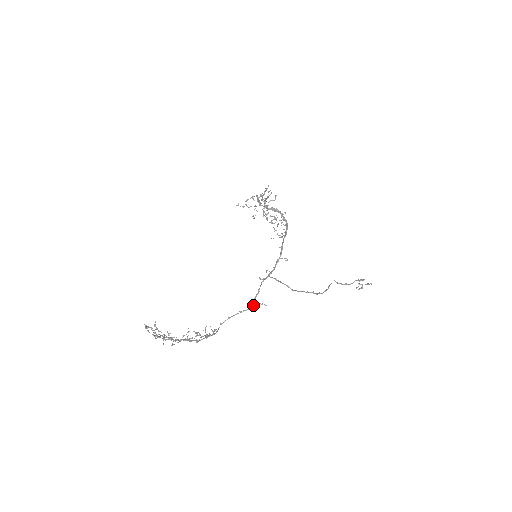
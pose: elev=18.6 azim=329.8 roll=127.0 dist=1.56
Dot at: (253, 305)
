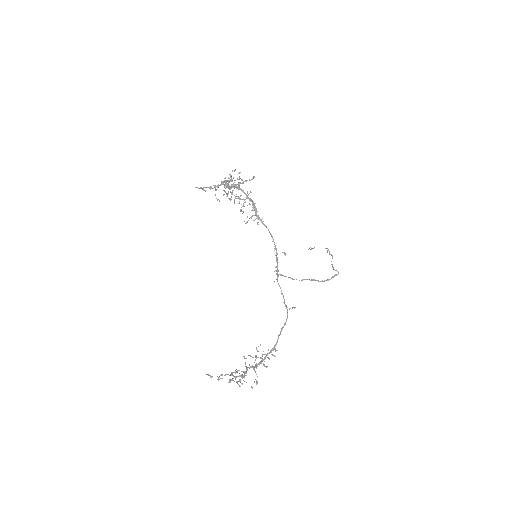
Dot at: occluded
